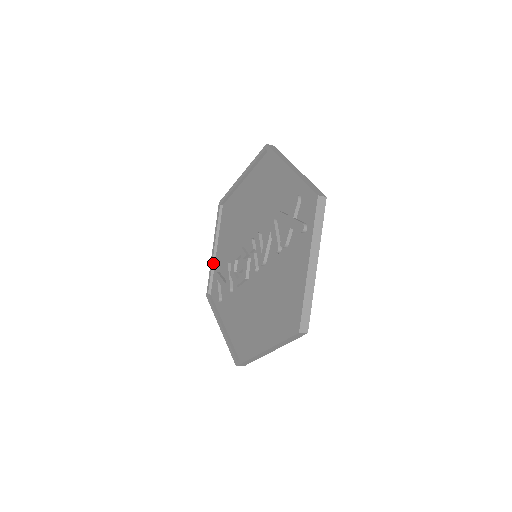
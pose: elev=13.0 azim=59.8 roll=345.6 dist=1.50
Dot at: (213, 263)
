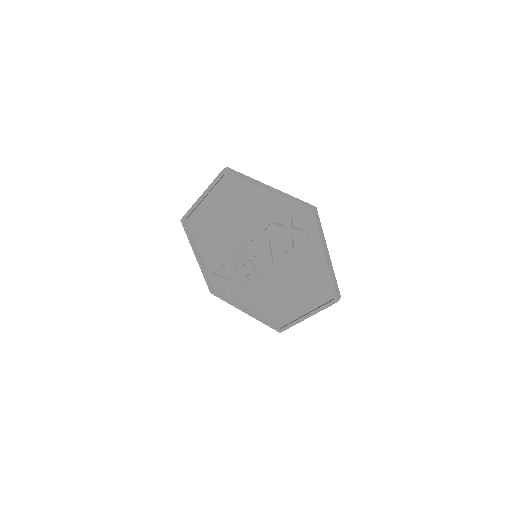
Dot at: (203, 268)
